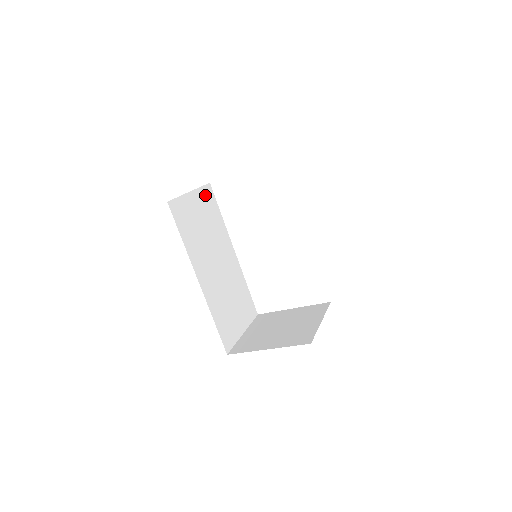
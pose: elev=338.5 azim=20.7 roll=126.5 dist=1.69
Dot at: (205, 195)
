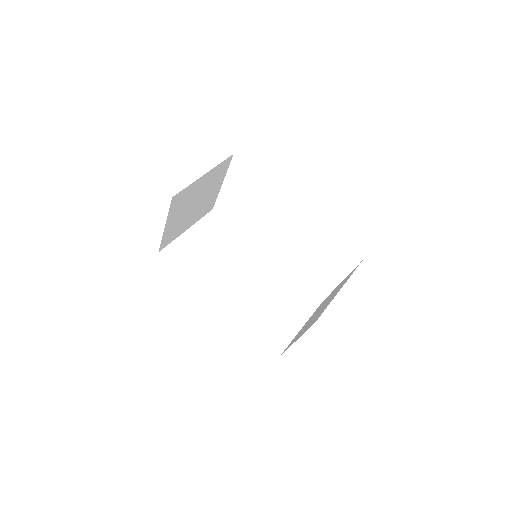
Dot at: (209, 223)
